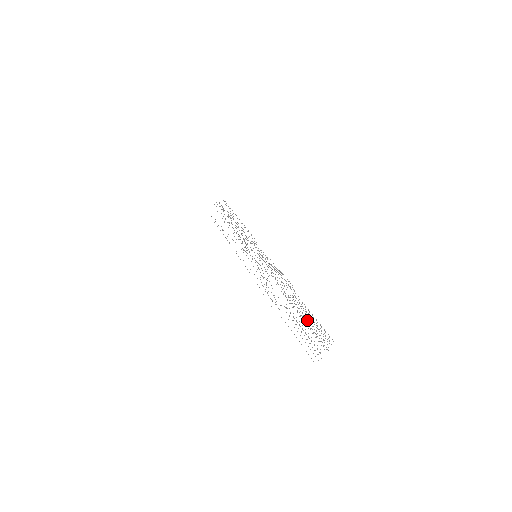
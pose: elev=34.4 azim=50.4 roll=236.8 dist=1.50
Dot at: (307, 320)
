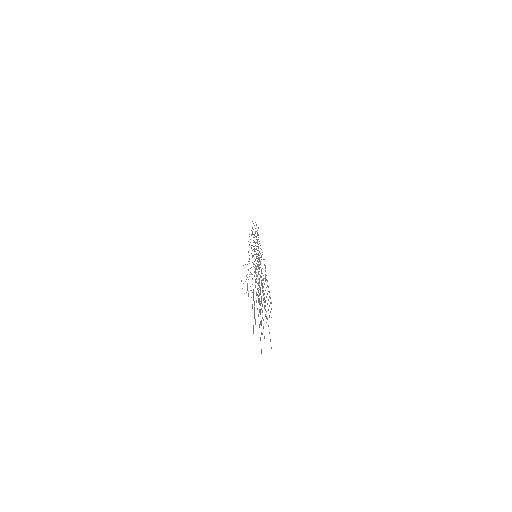
Dot at: occluded
